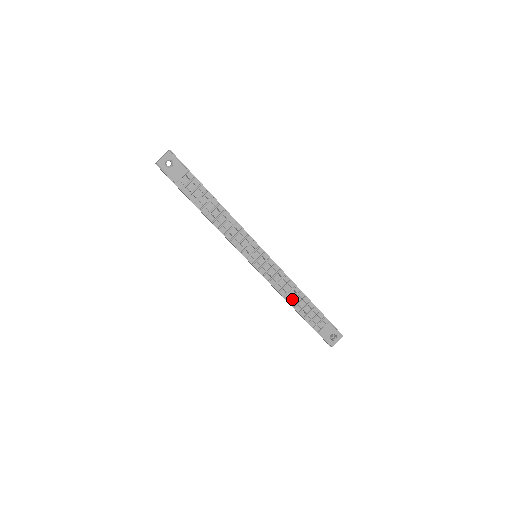
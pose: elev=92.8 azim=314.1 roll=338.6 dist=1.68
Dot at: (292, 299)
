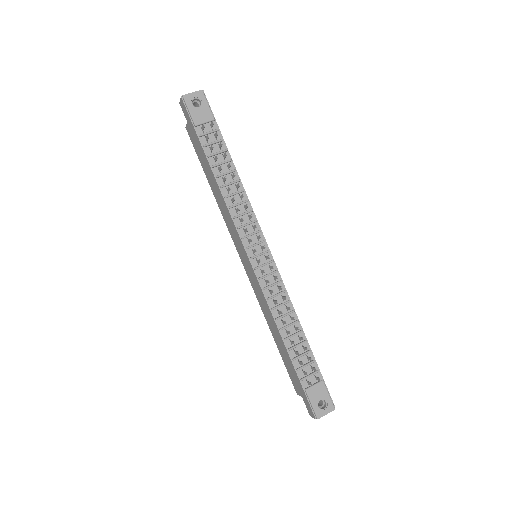
Dot at: (286, 322)
